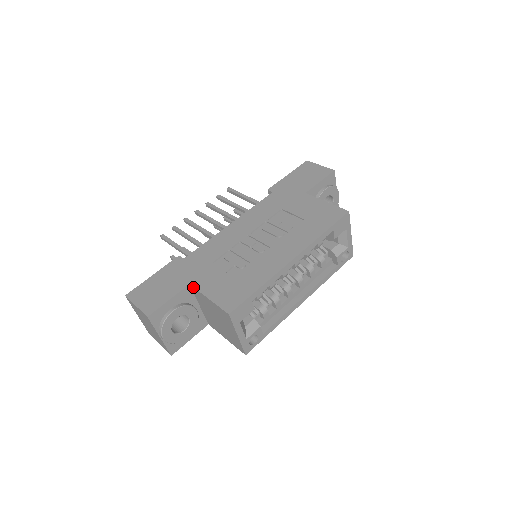
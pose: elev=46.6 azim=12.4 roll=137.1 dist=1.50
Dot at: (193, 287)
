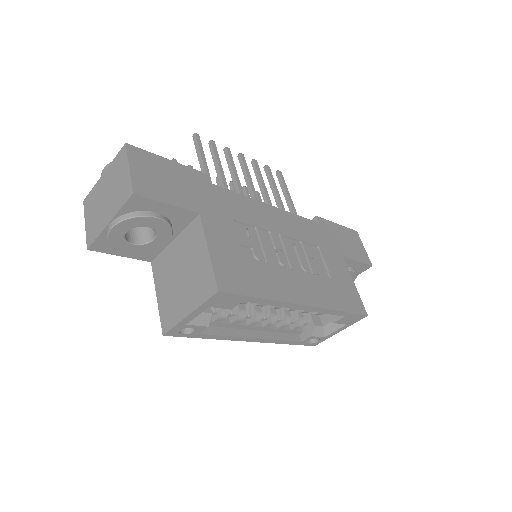
Dot at: (201, 221)
